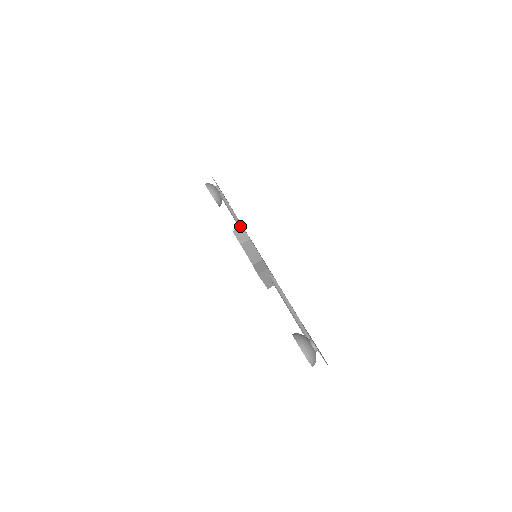
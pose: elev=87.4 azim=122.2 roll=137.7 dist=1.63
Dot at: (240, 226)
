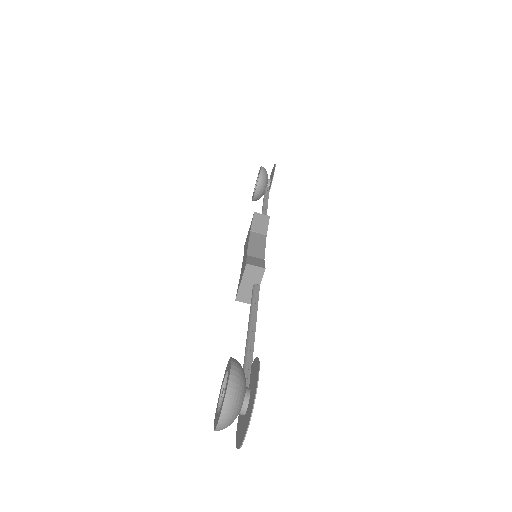
Dot at: (267, 215)
